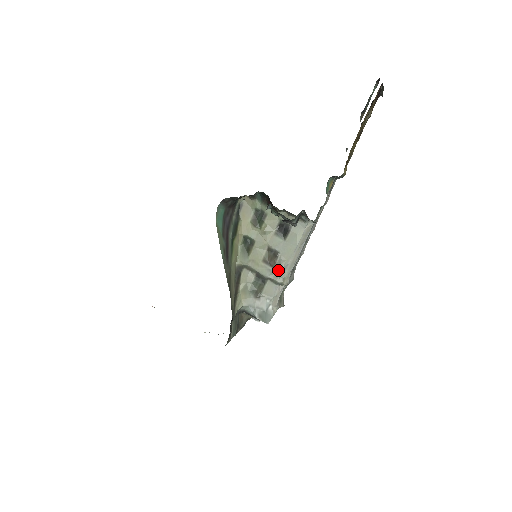
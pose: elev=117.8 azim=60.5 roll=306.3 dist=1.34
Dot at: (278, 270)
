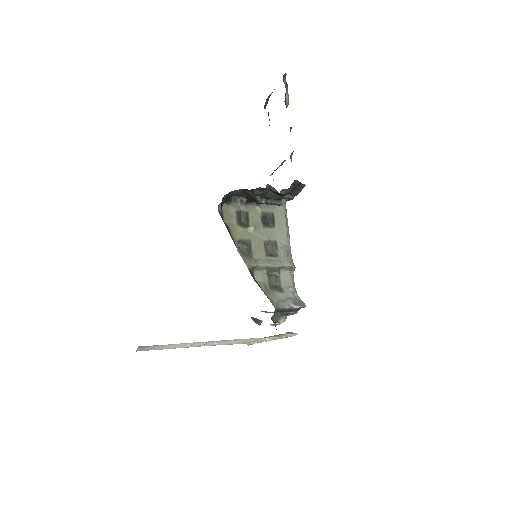
Dot at: (285, 255)
